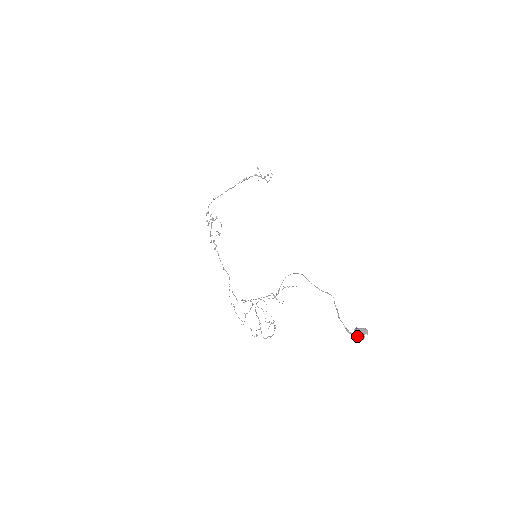
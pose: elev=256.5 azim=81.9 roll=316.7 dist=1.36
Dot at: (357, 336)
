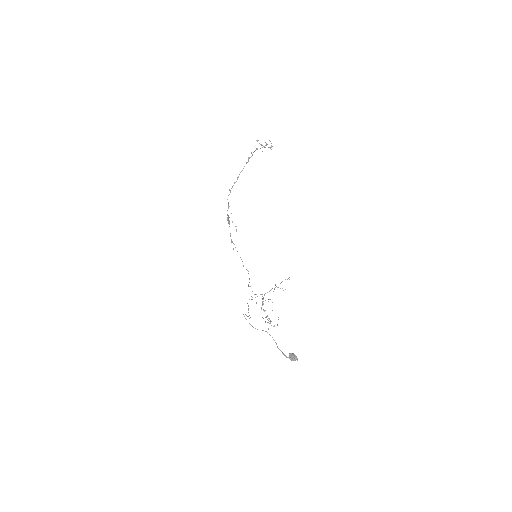
Dot at: (291, 360)
